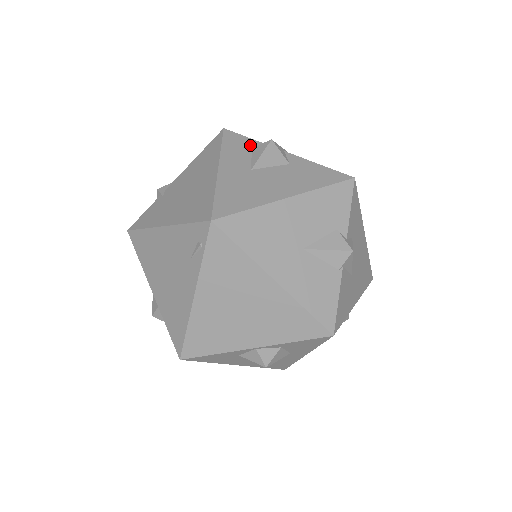
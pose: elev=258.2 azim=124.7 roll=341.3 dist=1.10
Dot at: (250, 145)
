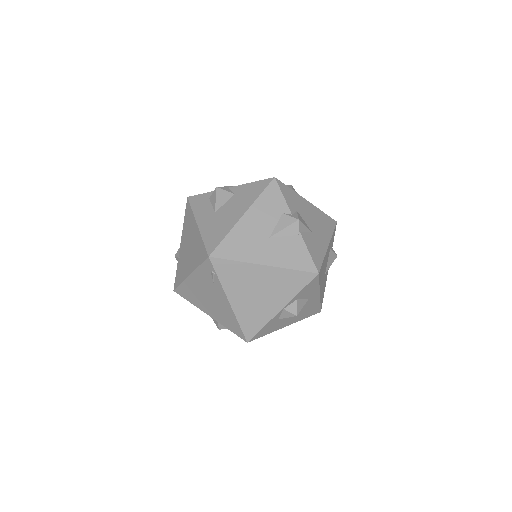
Dot at: (207, 197)
